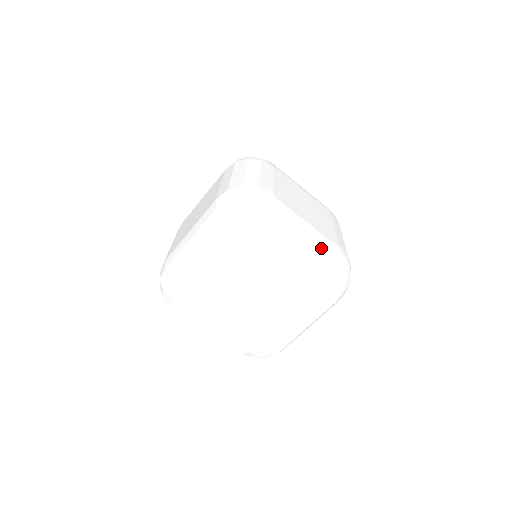
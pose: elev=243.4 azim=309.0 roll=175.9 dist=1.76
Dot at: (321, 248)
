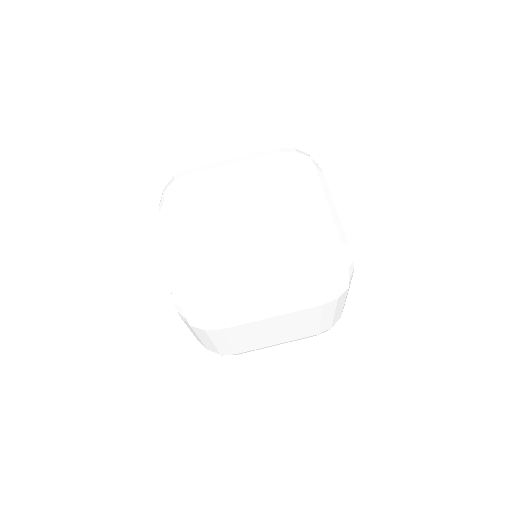
Dot at: occluded
